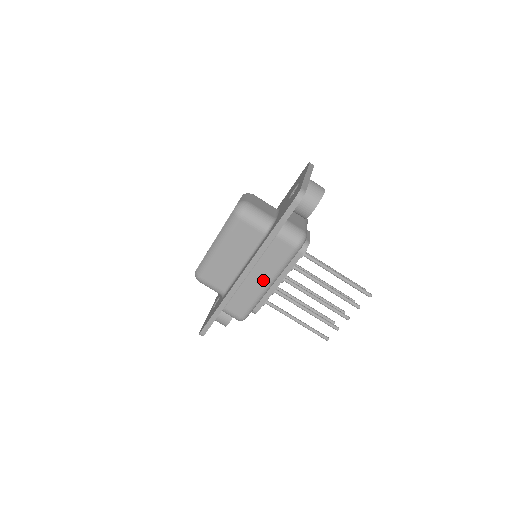
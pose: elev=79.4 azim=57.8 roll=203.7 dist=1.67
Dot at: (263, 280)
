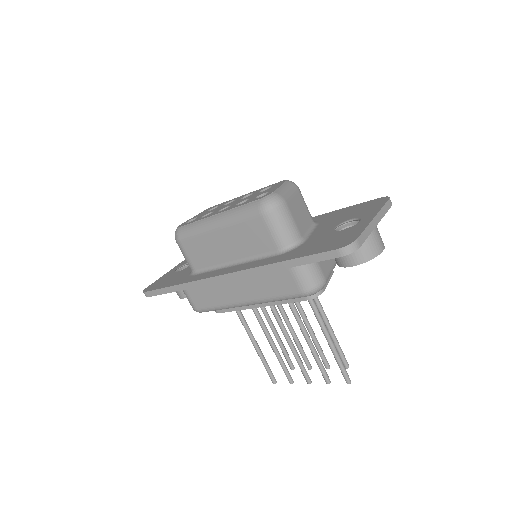
Dot at: (244, 295)
